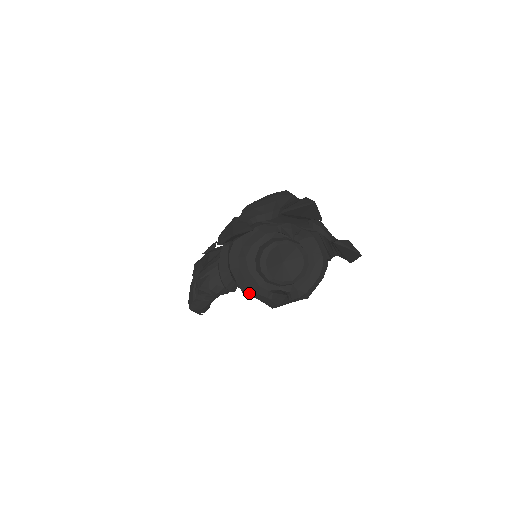
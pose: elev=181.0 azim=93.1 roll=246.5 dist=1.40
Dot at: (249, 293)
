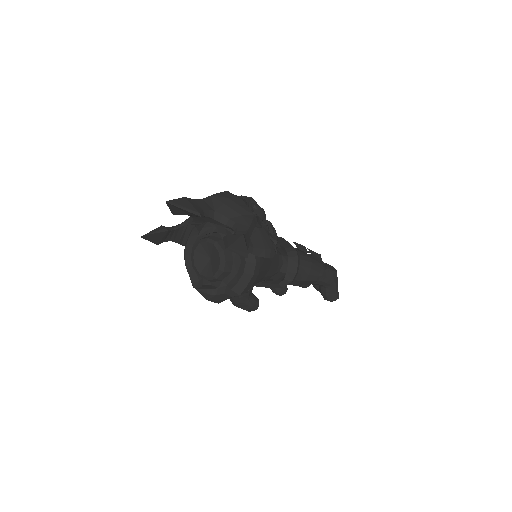
Dot at: occluded
